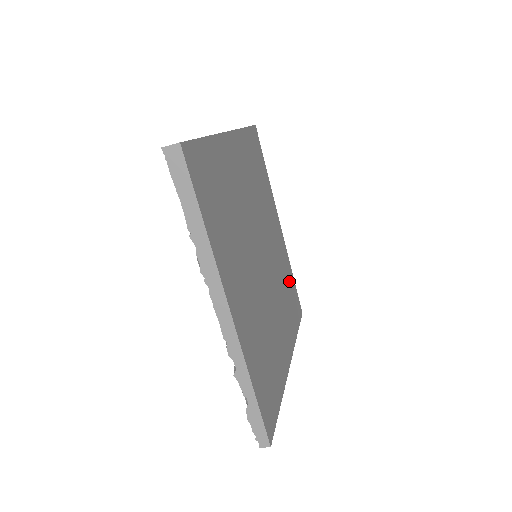
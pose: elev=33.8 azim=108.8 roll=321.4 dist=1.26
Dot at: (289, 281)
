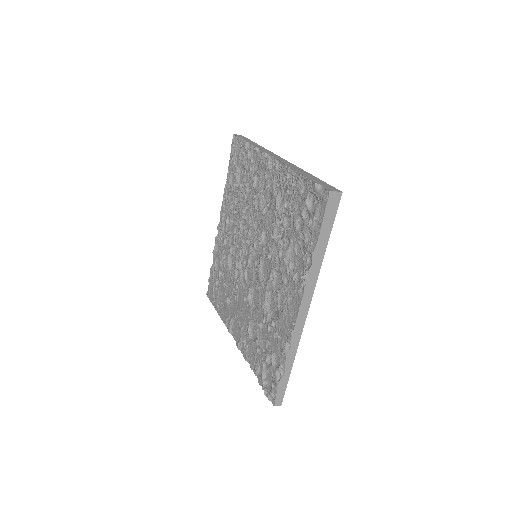
Dot at: occluded
